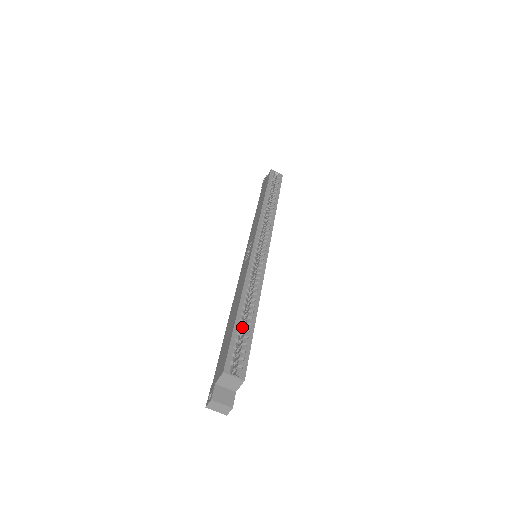
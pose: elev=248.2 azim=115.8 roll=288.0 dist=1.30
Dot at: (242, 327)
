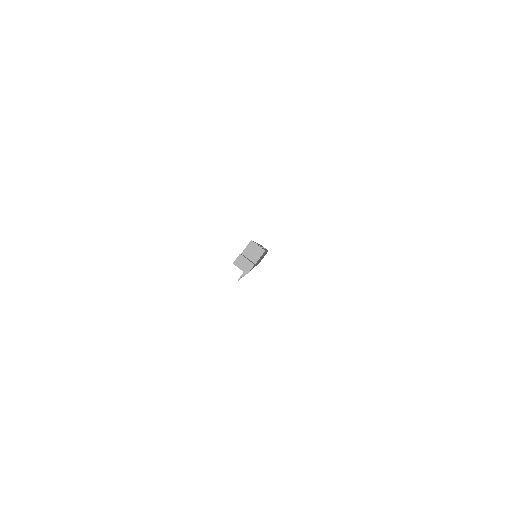
Dot at: occluded
